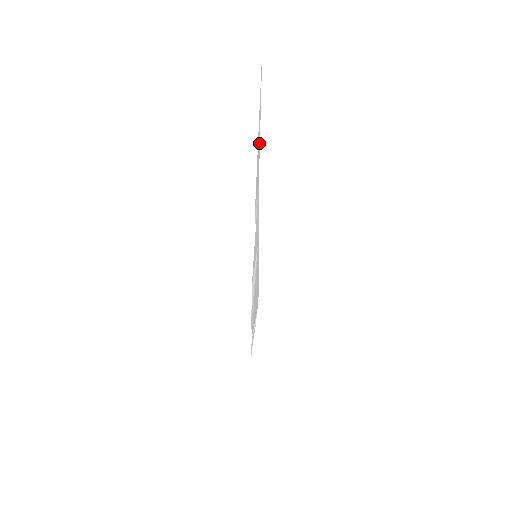
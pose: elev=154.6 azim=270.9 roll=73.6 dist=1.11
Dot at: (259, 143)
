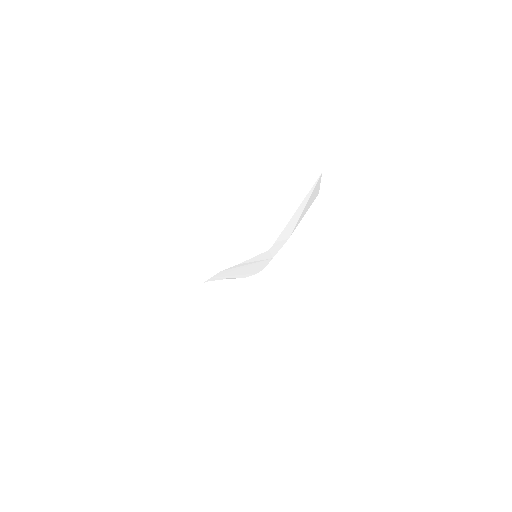
Dot at: (298, 217)
